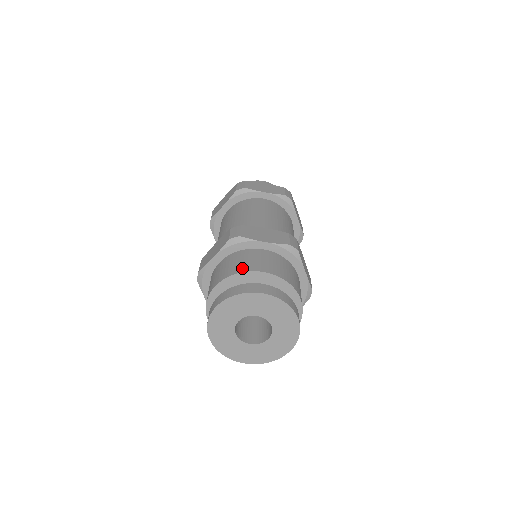
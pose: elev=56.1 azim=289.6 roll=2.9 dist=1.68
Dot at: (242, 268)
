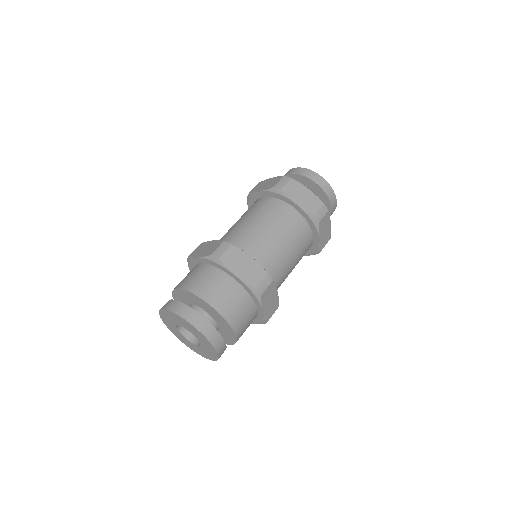
Dot at: occluded
